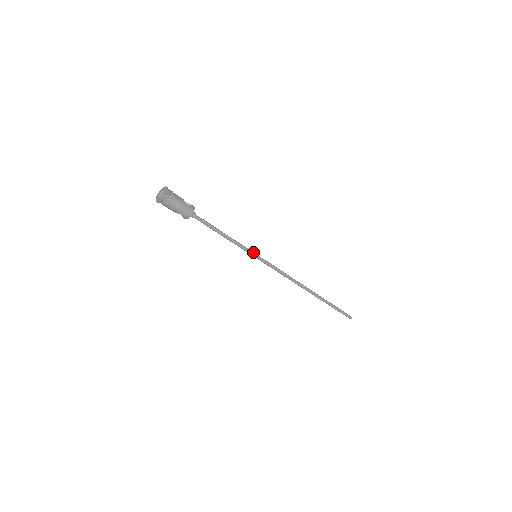
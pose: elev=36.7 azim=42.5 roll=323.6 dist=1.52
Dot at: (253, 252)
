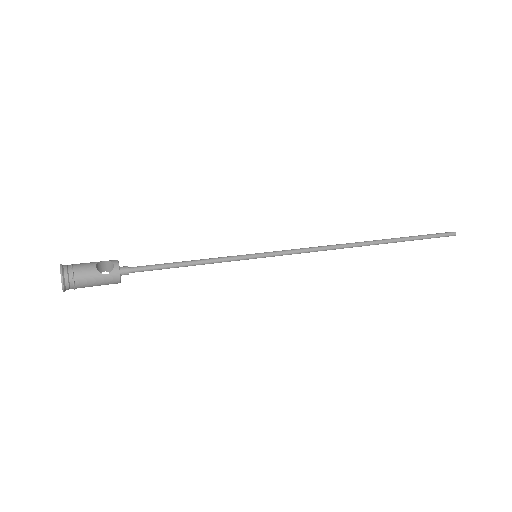
Dot at: (248, 256)
